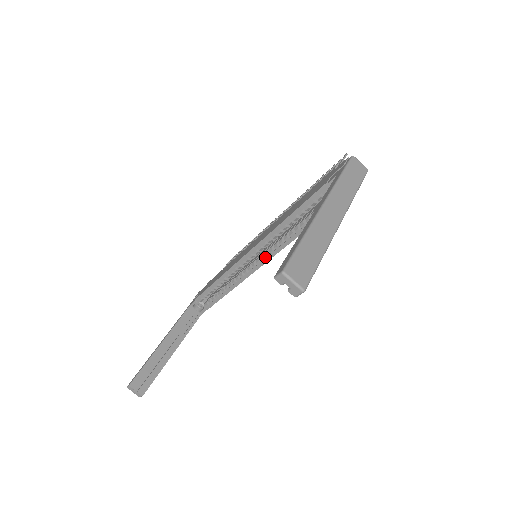
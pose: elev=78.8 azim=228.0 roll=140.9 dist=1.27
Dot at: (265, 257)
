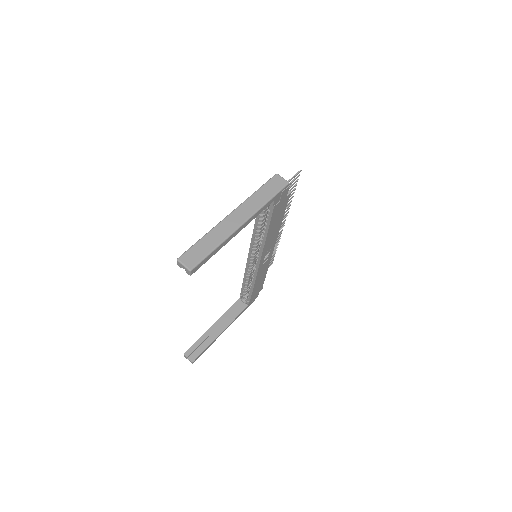
Dot at: (259, 256)
